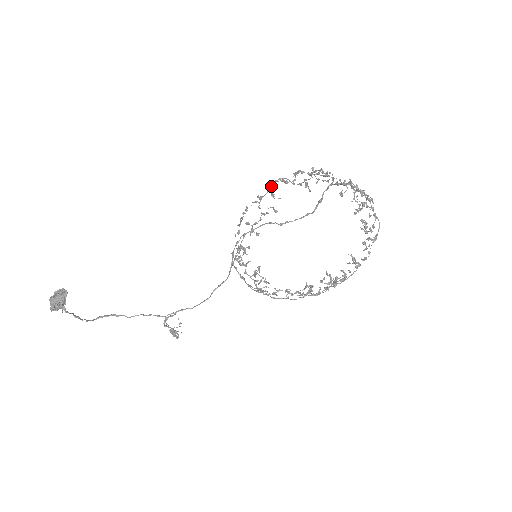
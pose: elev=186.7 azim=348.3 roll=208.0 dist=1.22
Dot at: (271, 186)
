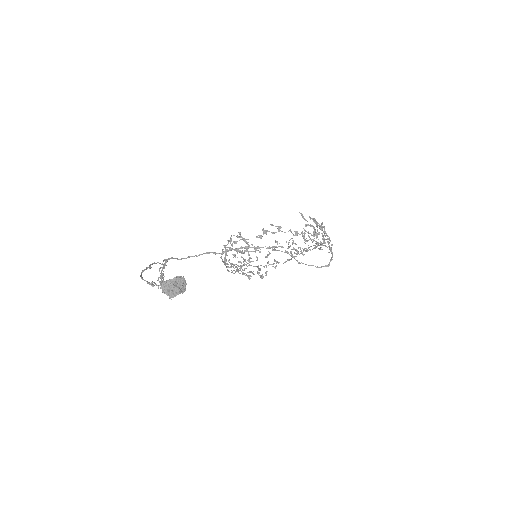
Dot at: occluded
